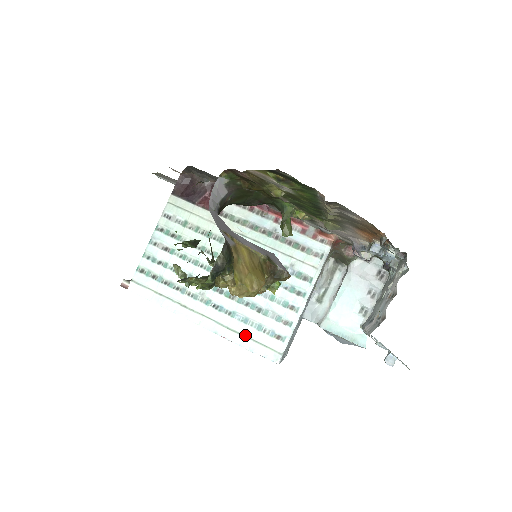
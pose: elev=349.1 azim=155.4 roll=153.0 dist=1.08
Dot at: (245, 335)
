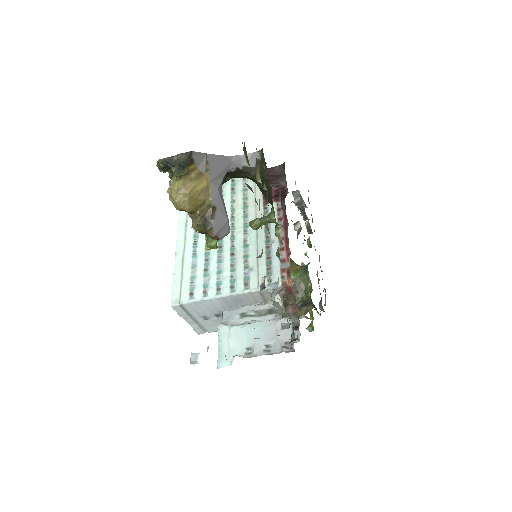
Dot at: (183, 272)
